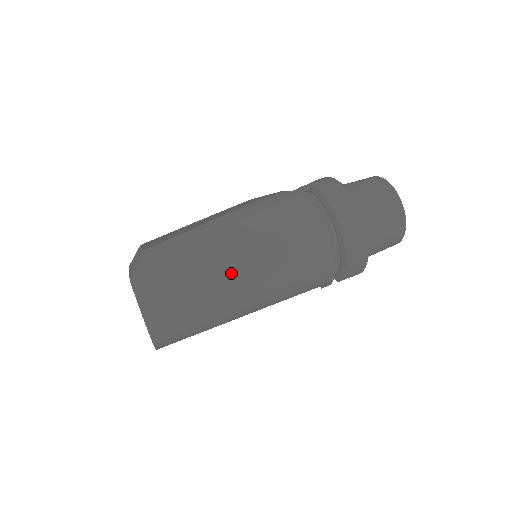
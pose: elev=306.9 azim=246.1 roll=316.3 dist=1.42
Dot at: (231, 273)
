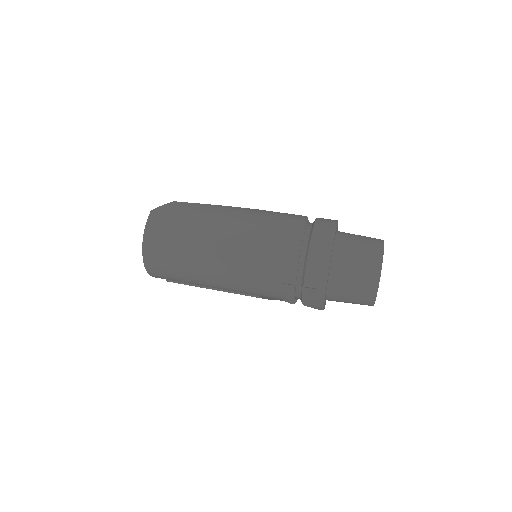
Dot at: (211, 237)
